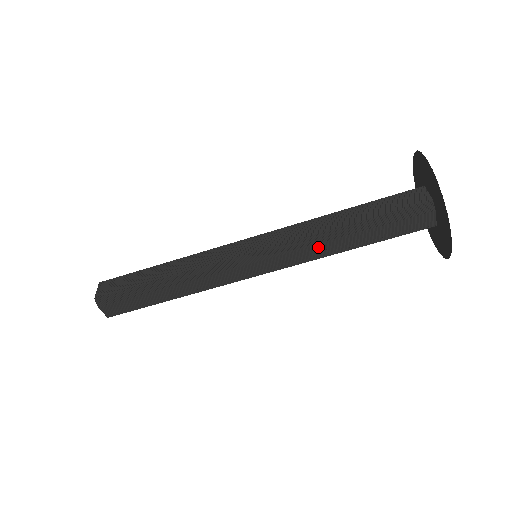
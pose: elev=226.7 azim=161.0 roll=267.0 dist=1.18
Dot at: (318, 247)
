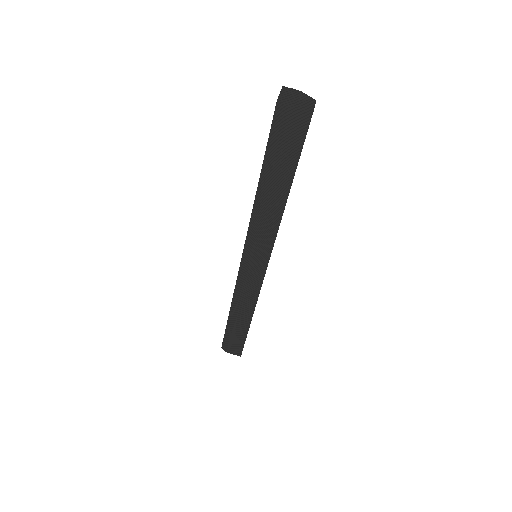
Dot at: (264, 220)
